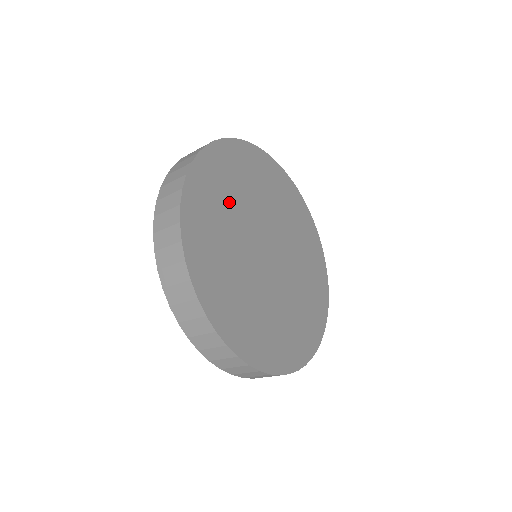
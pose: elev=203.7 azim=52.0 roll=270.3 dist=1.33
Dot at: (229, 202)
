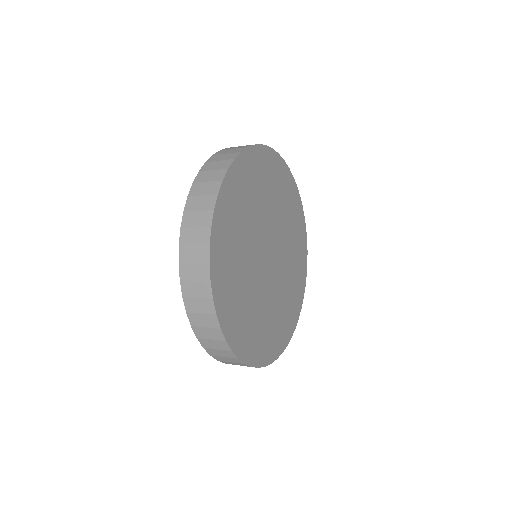
Dot at: (239, 265)
